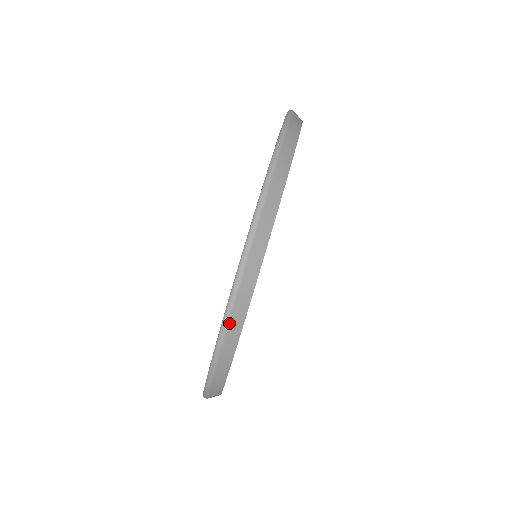
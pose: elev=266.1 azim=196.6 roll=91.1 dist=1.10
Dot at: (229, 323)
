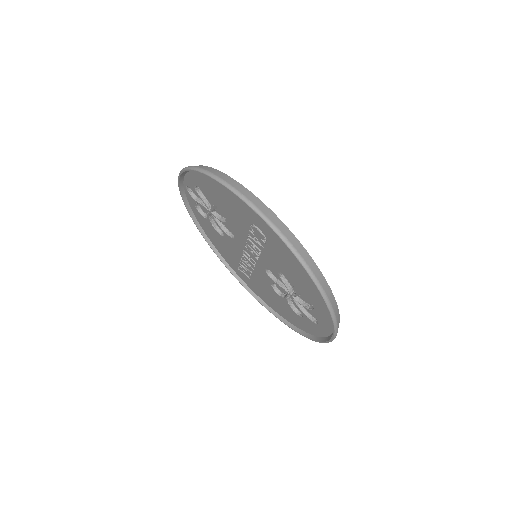
Dot at: (295, 249)
